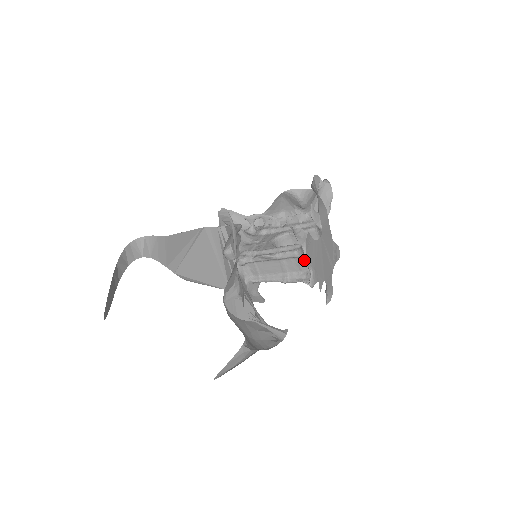
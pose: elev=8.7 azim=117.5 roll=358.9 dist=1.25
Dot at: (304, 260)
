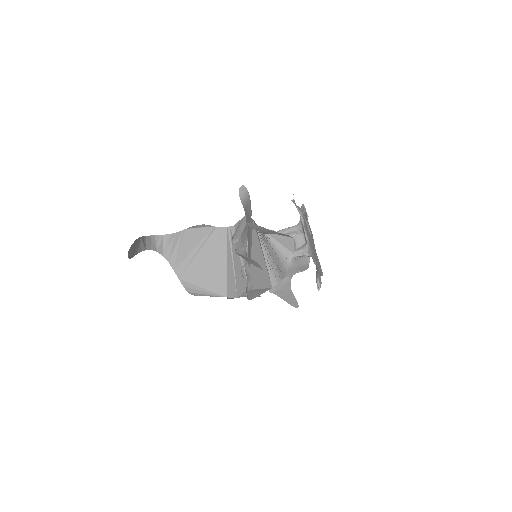
Dot at: (301, 235)
